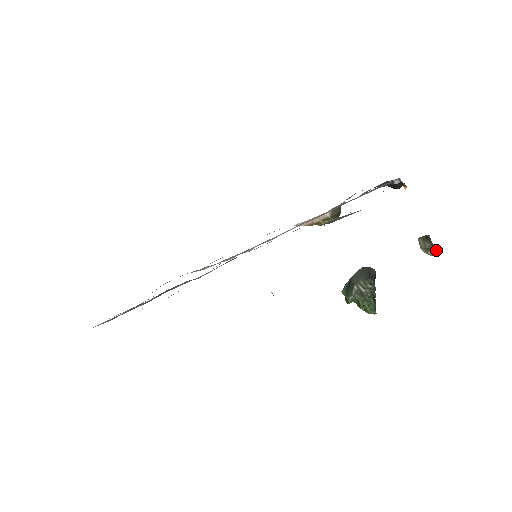
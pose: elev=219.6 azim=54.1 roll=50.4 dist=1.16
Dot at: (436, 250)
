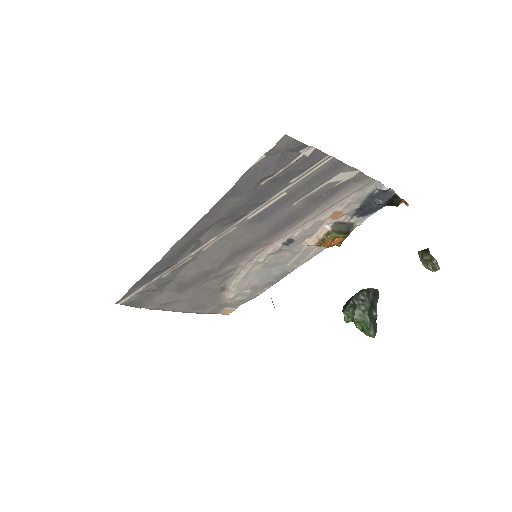
Dot at: (437, 264)
